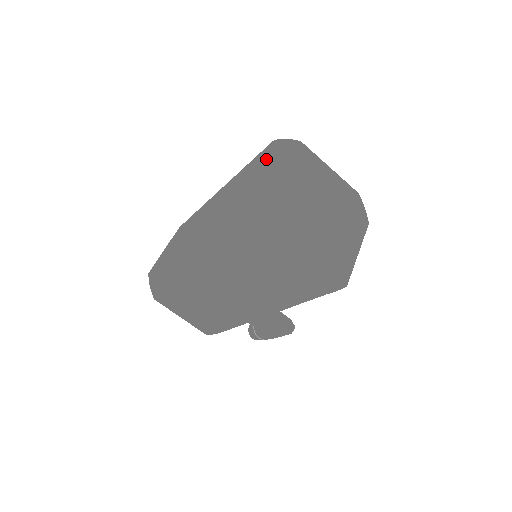
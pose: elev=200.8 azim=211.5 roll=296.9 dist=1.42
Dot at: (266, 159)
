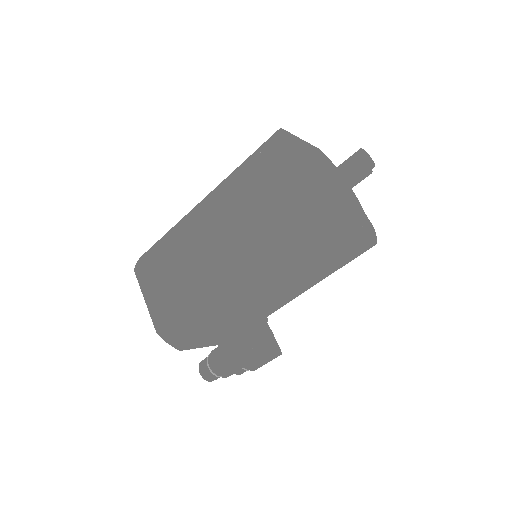
Dot at: occluded
